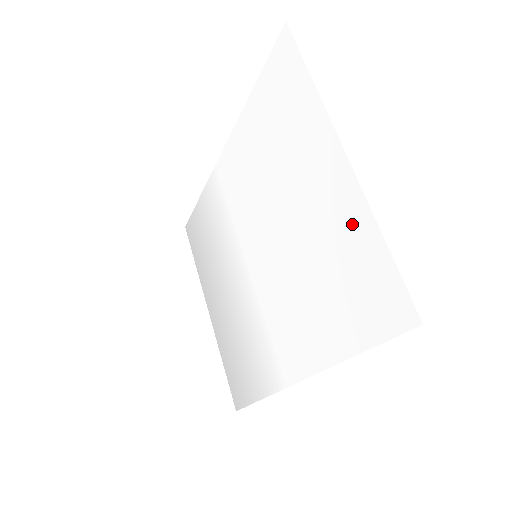
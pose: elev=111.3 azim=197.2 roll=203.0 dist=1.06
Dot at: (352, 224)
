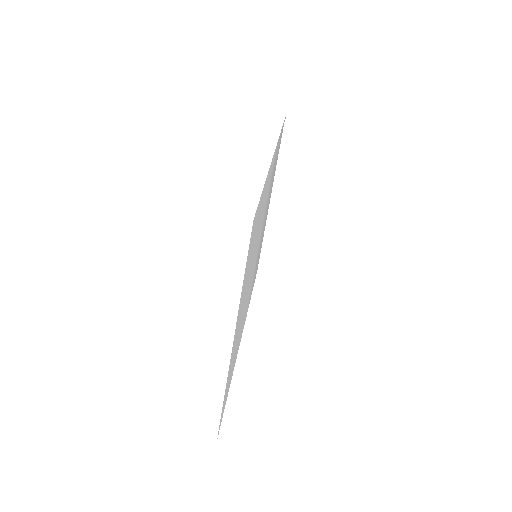
Dot at: occluded
